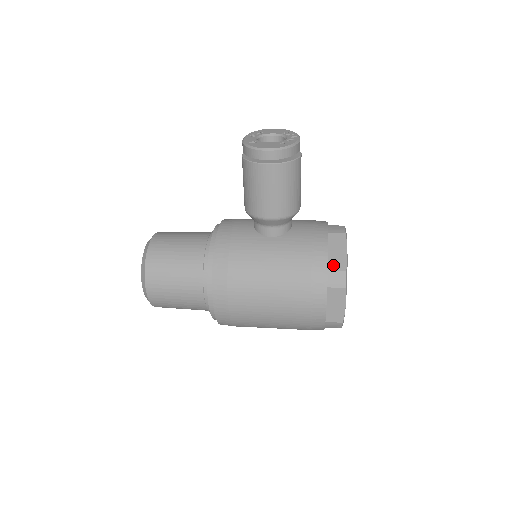
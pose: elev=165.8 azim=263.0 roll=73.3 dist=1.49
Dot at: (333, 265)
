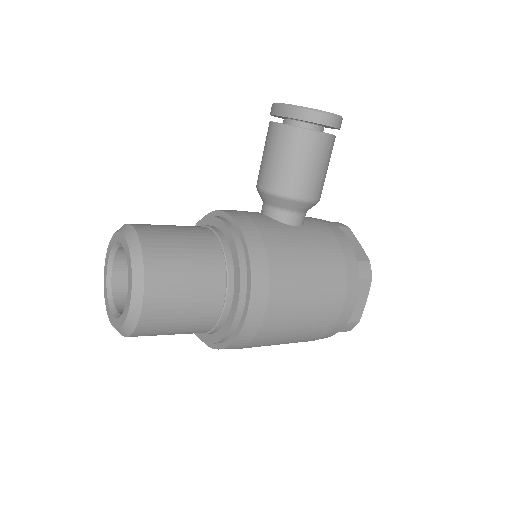
Dot at: (357, 256)
